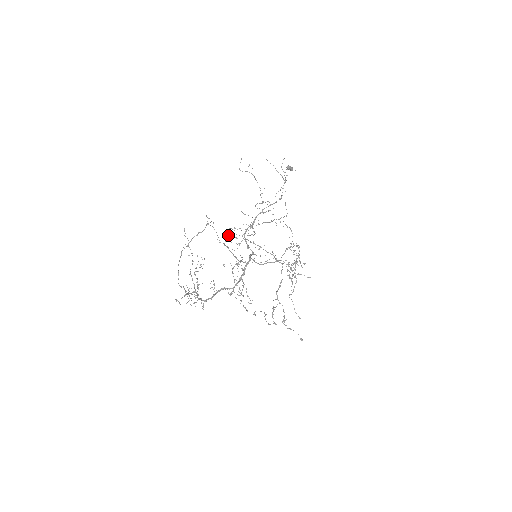
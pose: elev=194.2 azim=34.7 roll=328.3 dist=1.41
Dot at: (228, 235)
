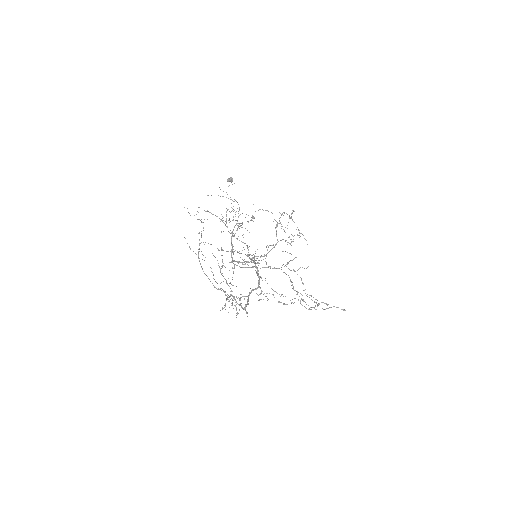
Dot at: (226, 220)
